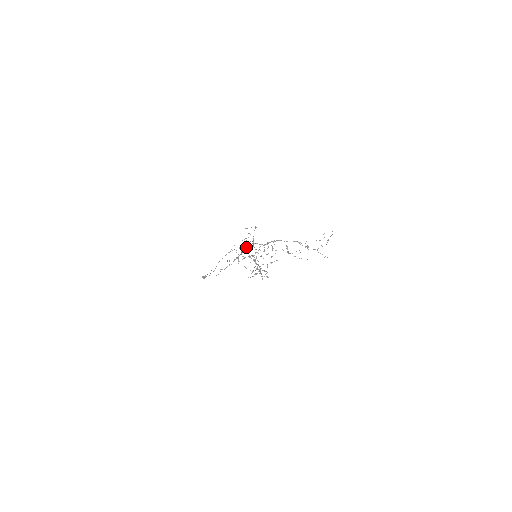
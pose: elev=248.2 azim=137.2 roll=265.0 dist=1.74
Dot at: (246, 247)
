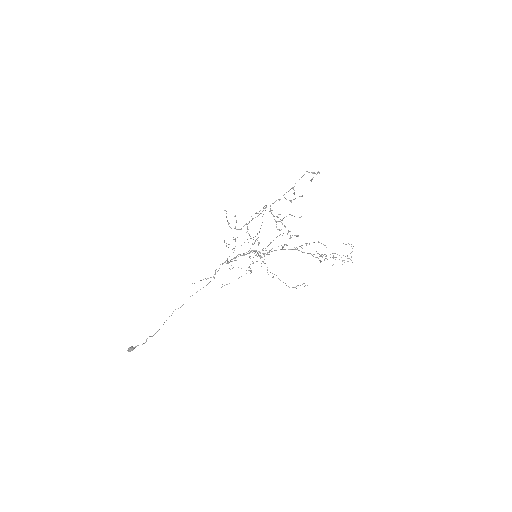
Dot at: occluded
